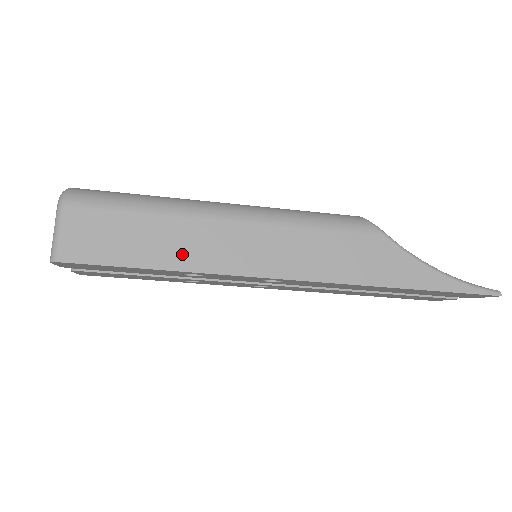
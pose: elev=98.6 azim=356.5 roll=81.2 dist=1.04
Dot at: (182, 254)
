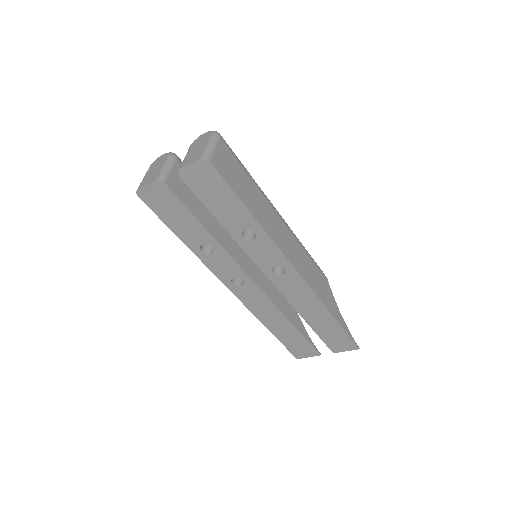
Dot at: (261, 215)
